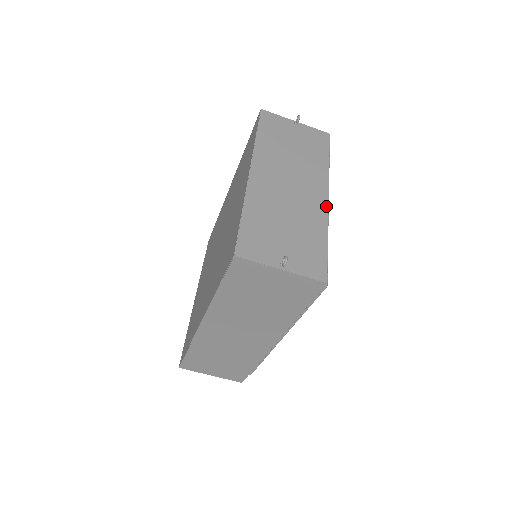
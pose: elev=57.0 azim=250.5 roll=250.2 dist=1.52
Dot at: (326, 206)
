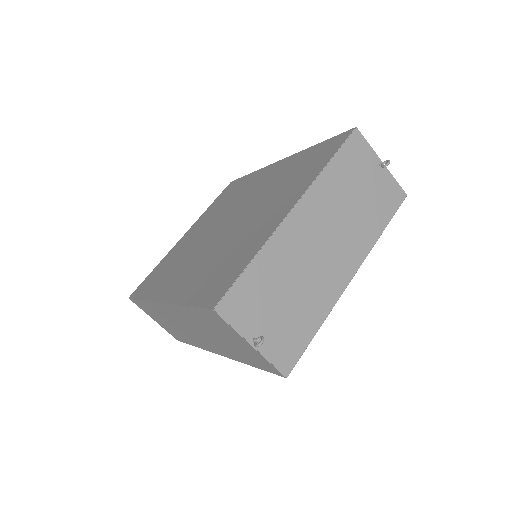
Dot at: (344, 287)
